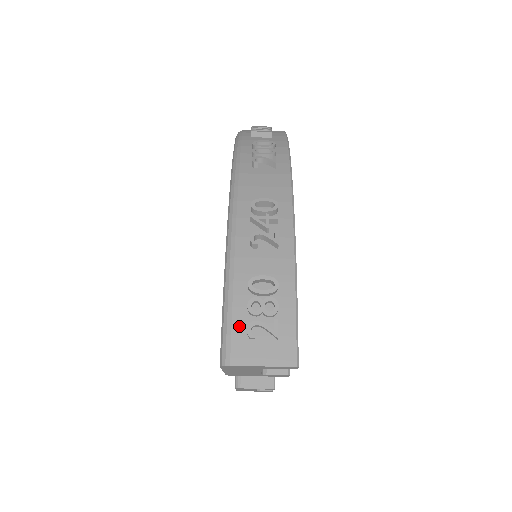
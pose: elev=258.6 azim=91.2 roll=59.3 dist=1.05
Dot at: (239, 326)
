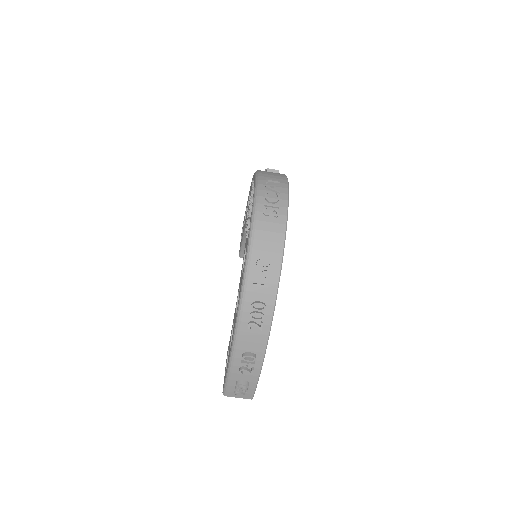
Dot at: (231, 390)
